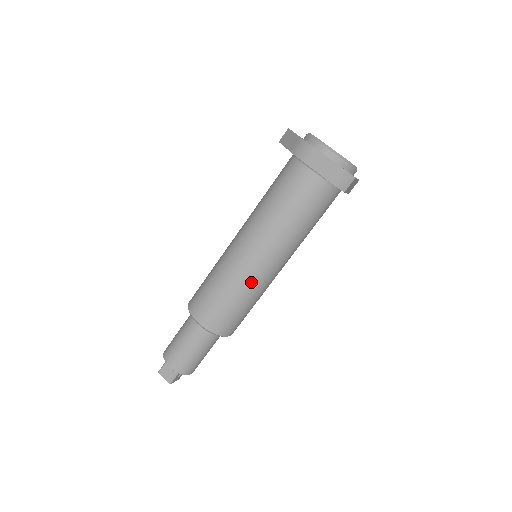
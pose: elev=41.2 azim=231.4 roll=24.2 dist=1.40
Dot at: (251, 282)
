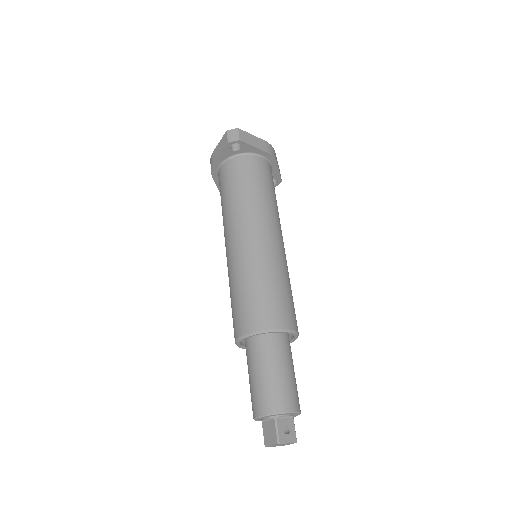
Dot at: (248, 260)
